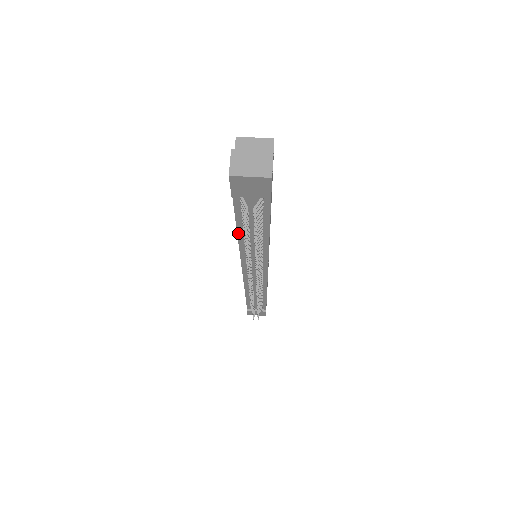
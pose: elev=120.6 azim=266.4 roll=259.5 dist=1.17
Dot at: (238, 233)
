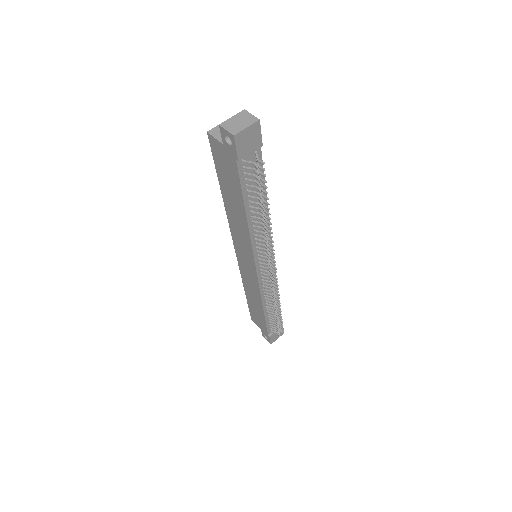
Dot at: (247, 215)
